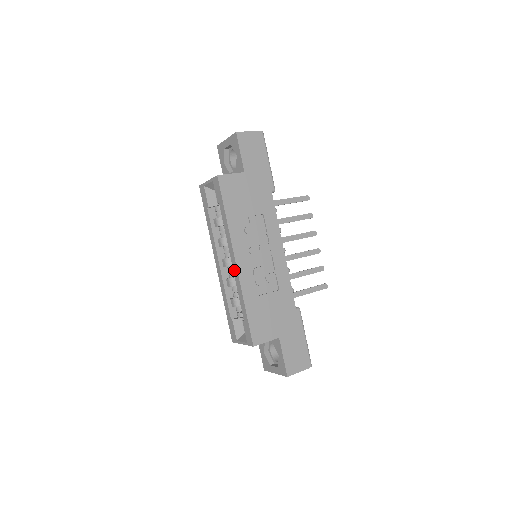
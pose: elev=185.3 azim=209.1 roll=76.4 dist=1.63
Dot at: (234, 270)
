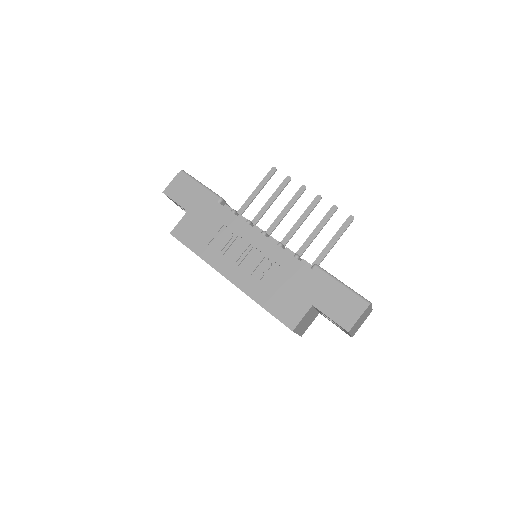
Dot at: occluded
